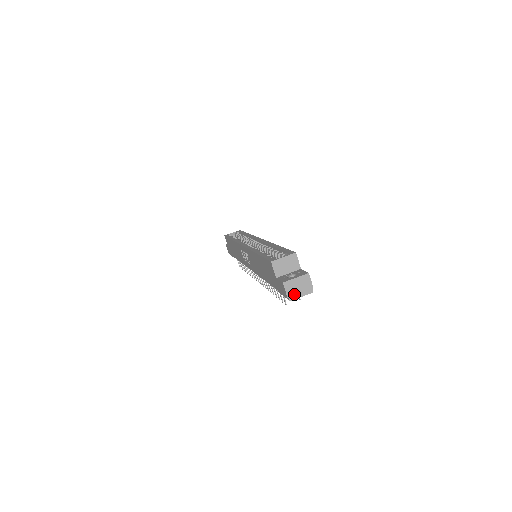
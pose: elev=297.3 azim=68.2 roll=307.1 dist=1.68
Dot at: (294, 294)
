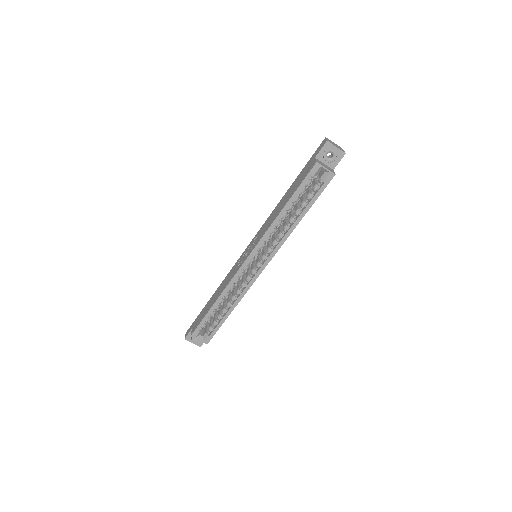
Dot at: occluded
